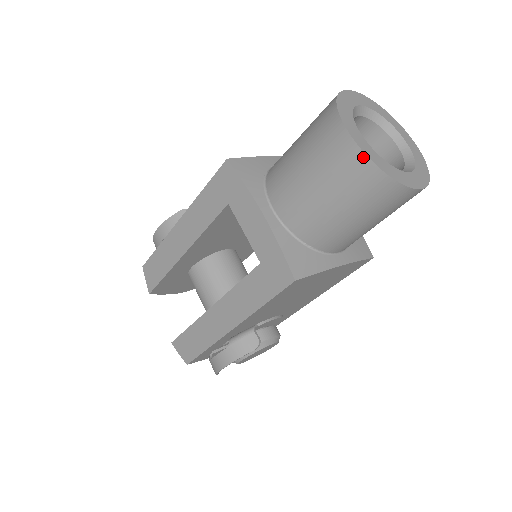
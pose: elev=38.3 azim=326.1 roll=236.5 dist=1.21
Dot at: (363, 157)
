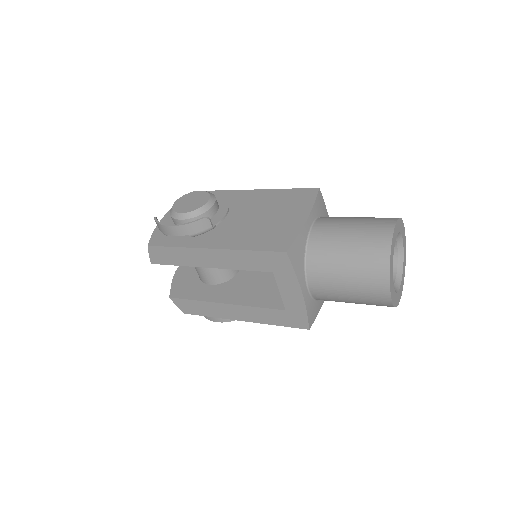
Dot at: (390, 303)
